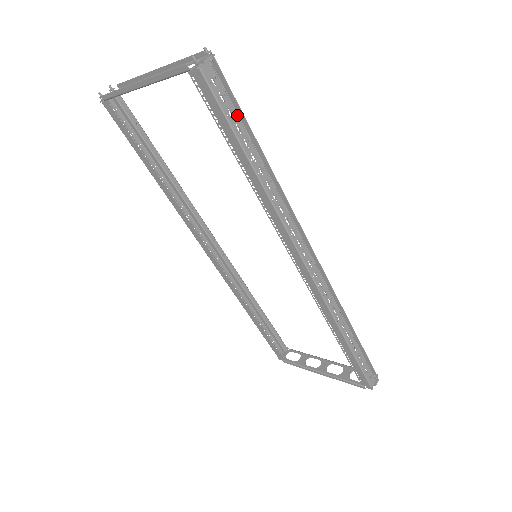
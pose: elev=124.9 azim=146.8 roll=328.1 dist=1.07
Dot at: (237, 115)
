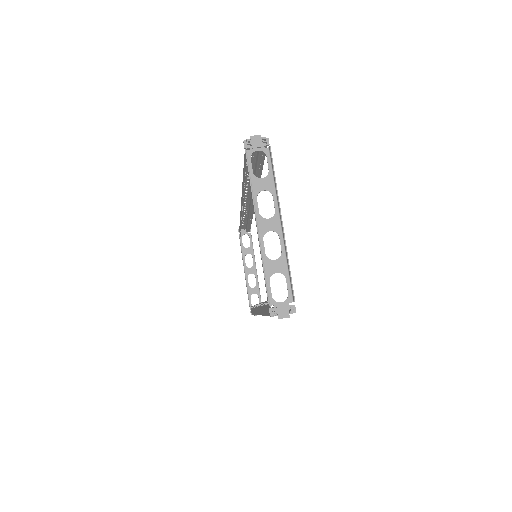
Dot at: occluded
